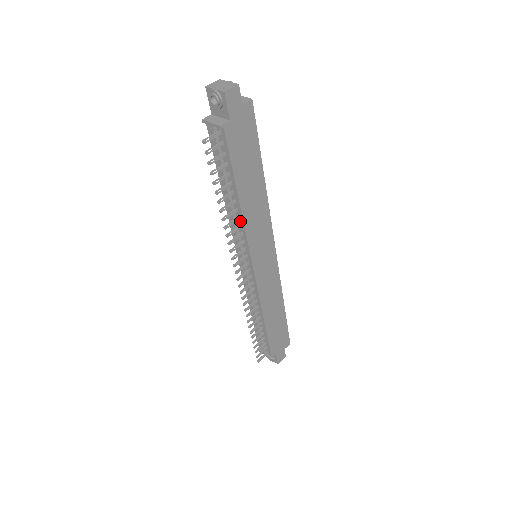
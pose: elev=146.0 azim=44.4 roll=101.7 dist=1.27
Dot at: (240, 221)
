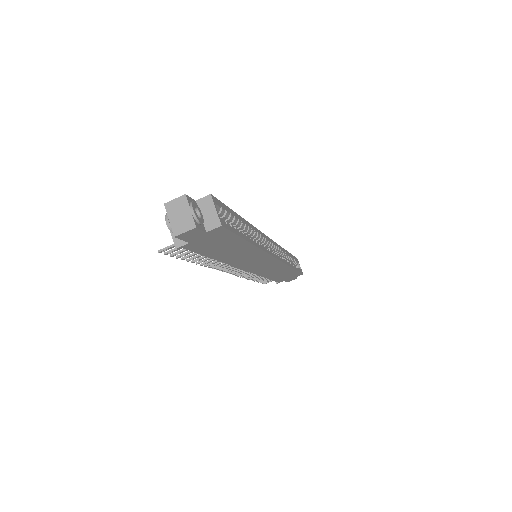
Dot at: occluded
